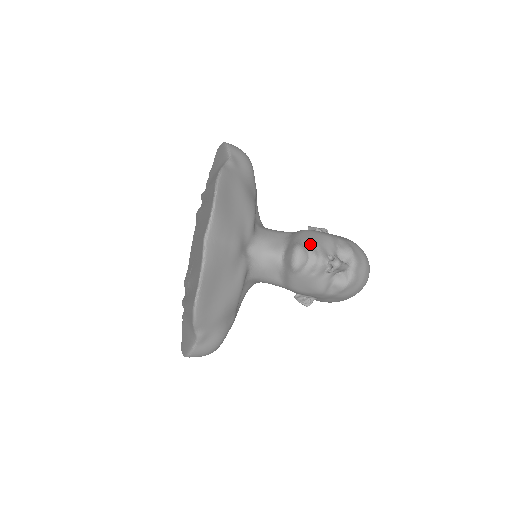
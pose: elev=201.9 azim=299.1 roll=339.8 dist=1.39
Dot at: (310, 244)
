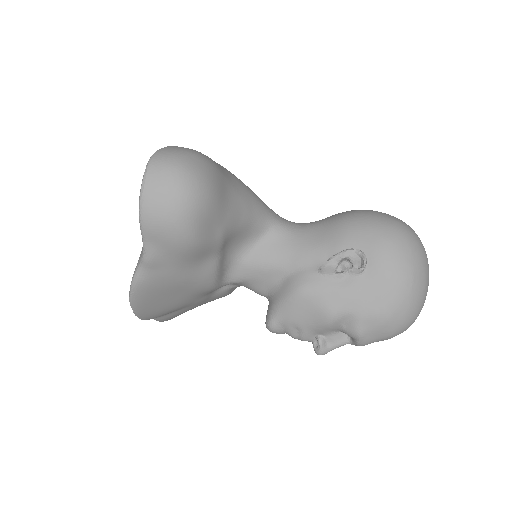
Dot at: (289, 325)
